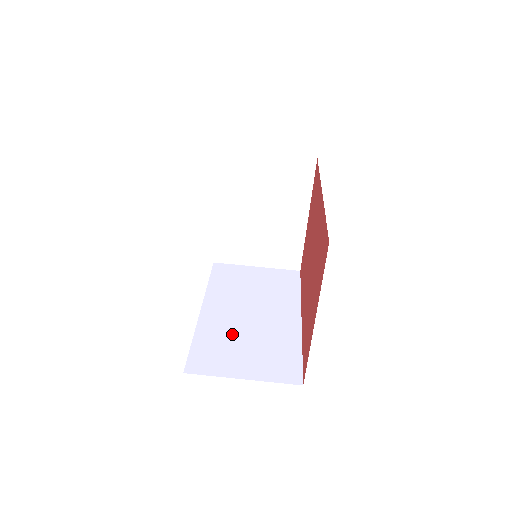
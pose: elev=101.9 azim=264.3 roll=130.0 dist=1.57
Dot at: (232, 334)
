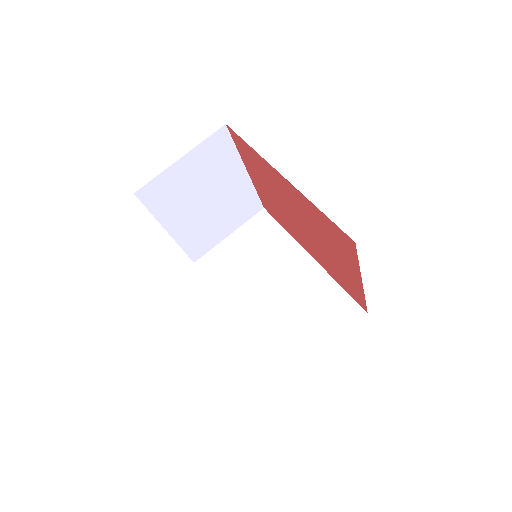
Dot at: (281, 318)
